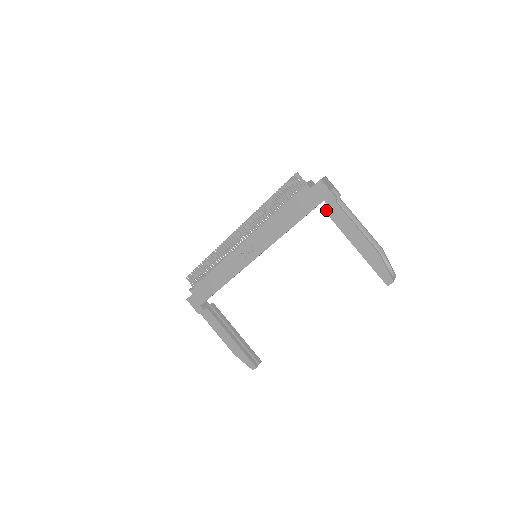
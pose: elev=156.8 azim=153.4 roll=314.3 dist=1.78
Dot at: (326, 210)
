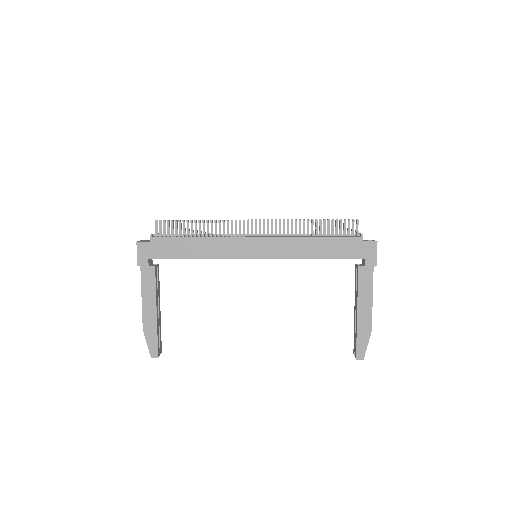
Dot at: (360, 267)
